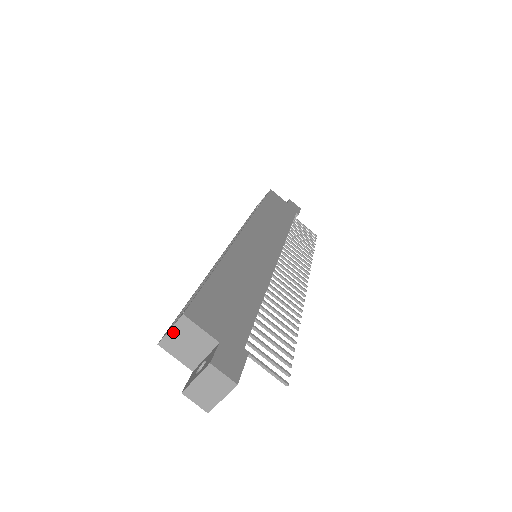
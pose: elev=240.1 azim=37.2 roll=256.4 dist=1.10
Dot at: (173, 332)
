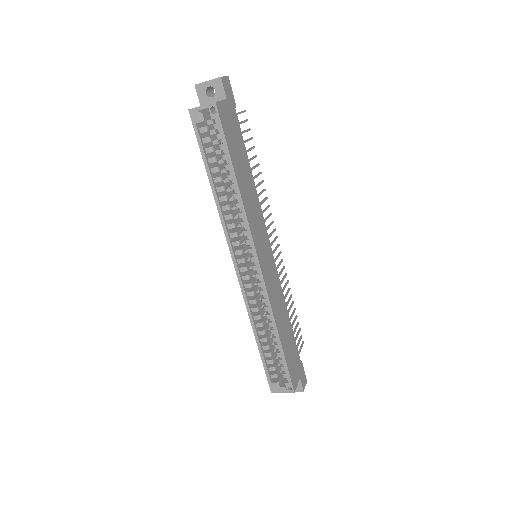
Dot at: (283, 392)
